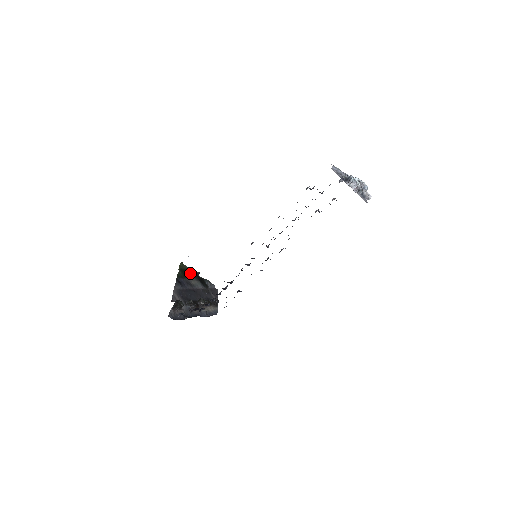
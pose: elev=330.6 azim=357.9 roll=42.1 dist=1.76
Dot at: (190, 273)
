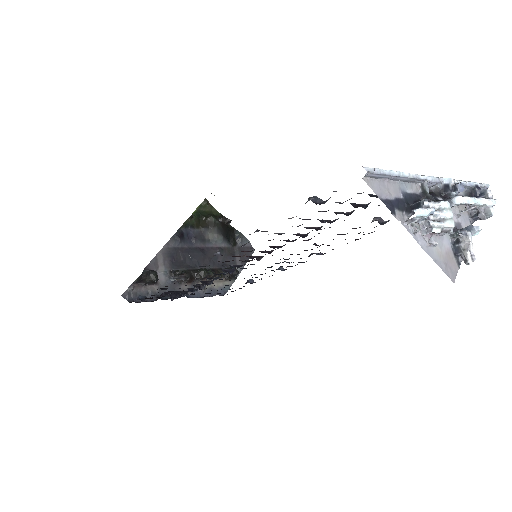
Dot at: (211, 220)
